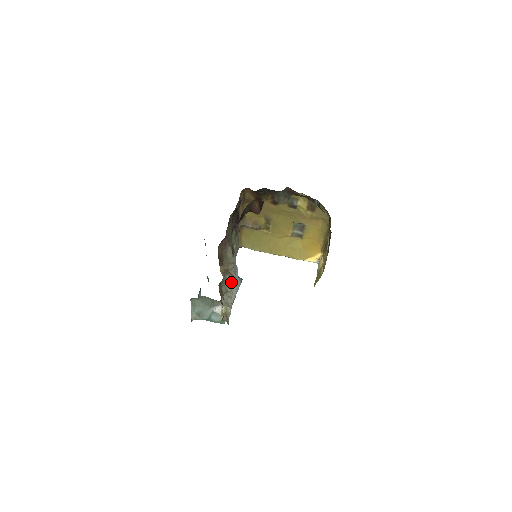
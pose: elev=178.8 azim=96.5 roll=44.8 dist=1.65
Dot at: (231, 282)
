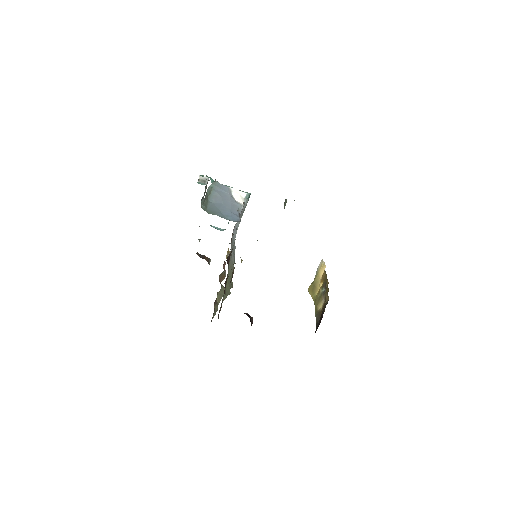
Dot at: occluded
